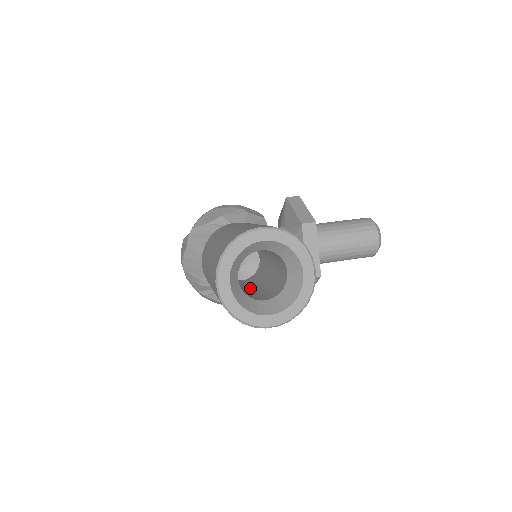
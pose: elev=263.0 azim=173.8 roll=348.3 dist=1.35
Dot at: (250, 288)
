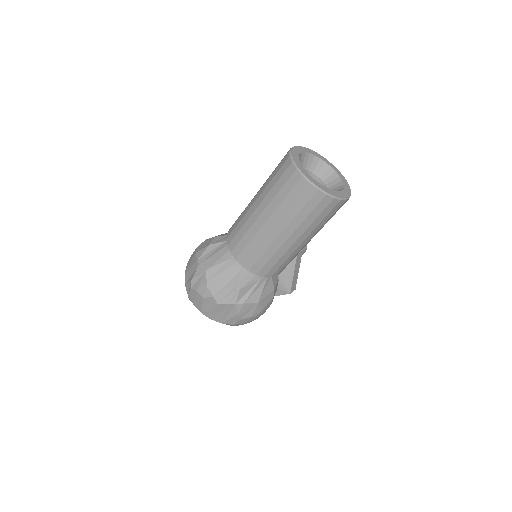
Dot at: occluded
